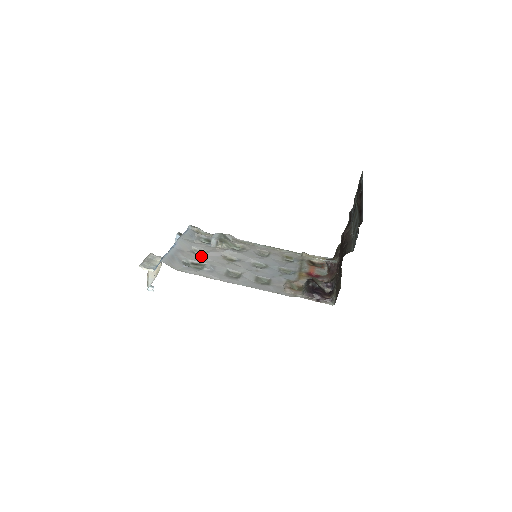
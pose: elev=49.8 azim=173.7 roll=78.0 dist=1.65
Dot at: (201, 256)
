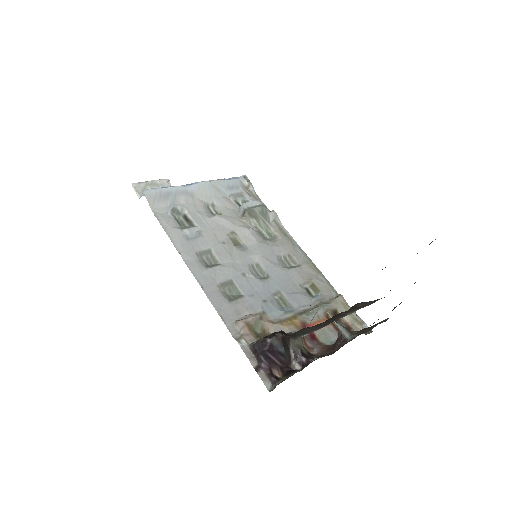
Dot at: (206, 215)
